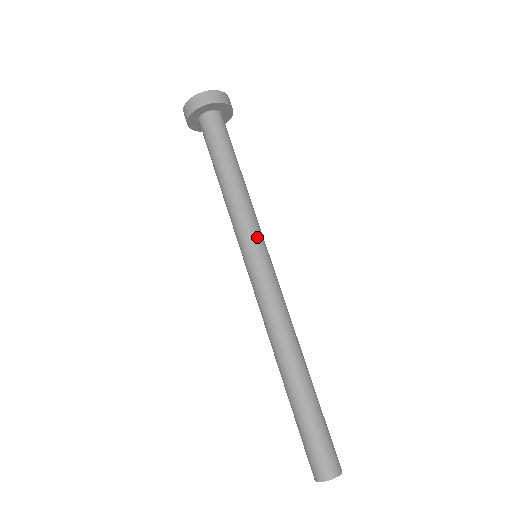
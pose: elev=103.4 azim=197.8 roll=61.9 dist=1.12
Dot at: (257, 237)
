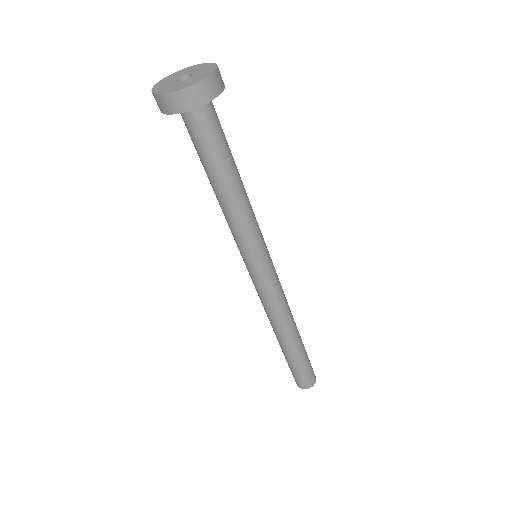
Dot at: (256, 250)
